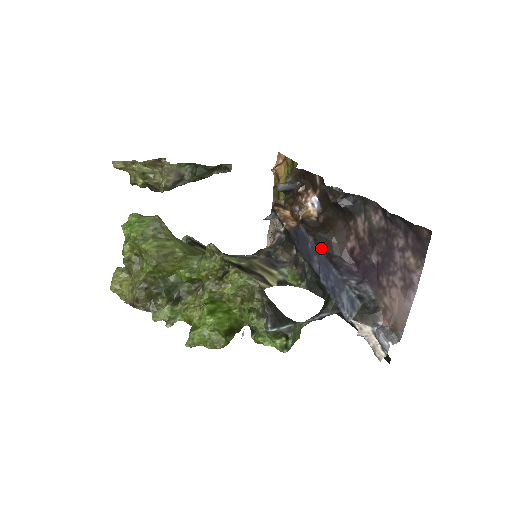
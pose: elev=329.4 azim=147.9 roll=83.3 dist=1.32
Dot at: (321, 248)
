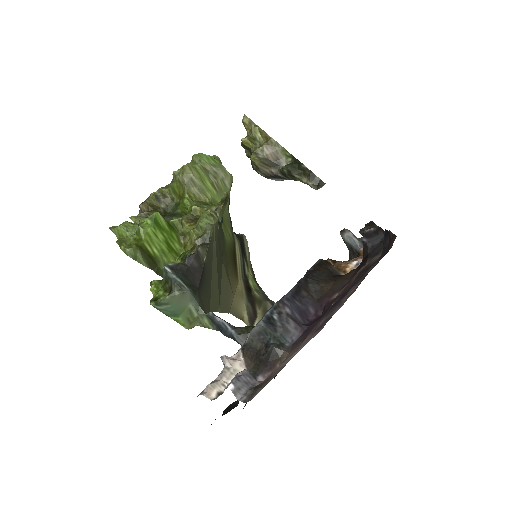
Dot at: (307, 276)
